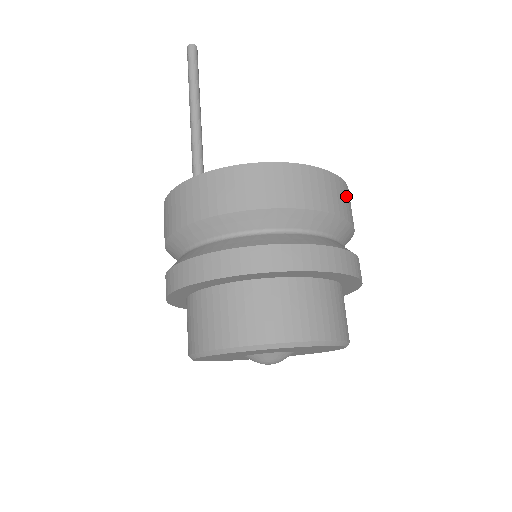
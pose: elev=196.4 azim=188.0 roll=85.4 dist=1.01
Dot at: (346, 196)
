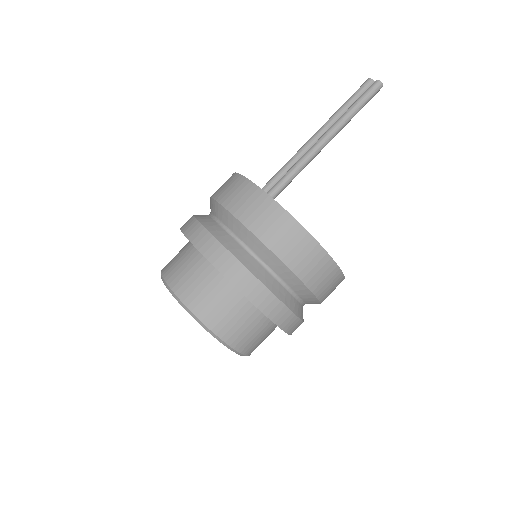
Dot at: occluded
